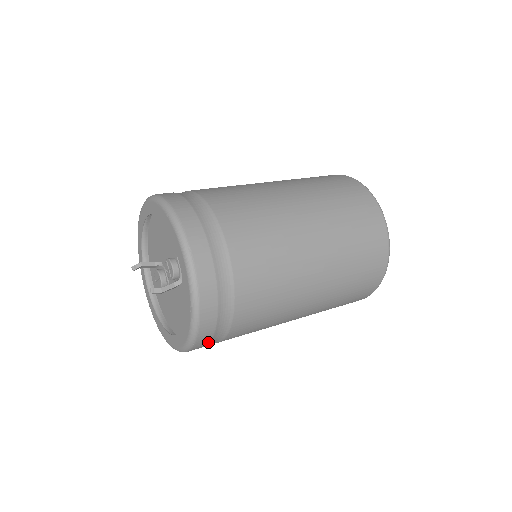
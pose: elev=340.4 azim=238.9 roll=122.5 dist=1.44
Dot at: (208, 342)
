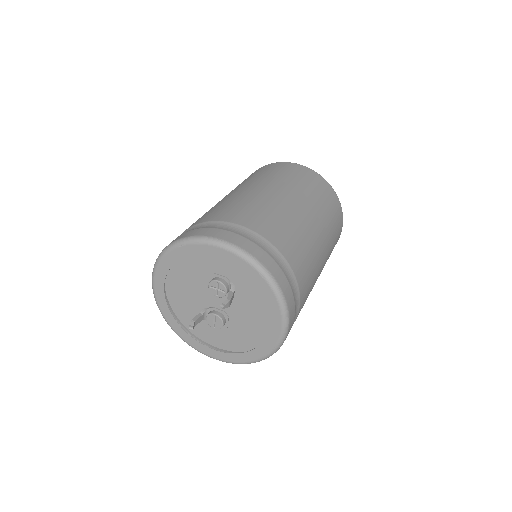
Dot at: (294, 304)
